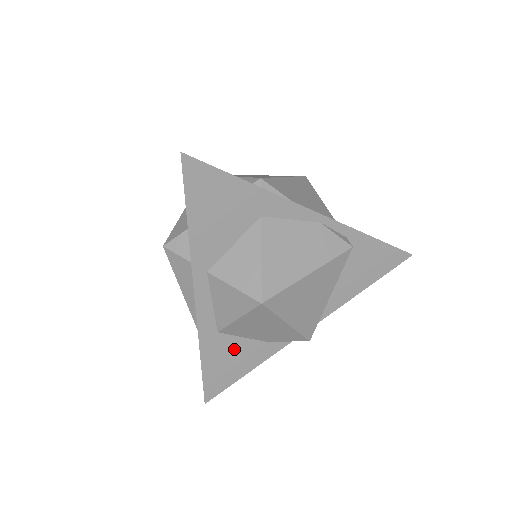
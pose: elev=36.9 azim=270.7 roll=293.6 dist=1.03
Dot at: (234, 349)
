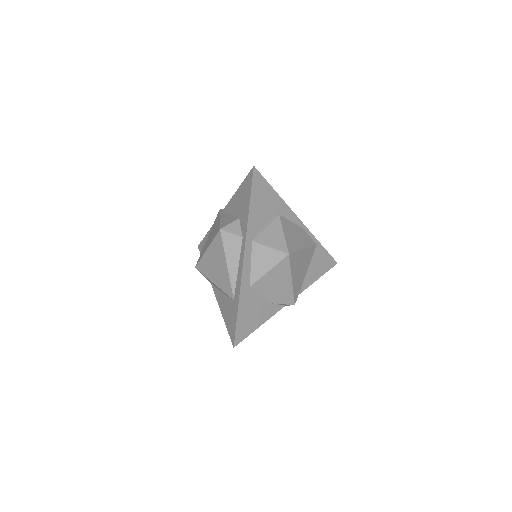
Dot at: (255, 304)
